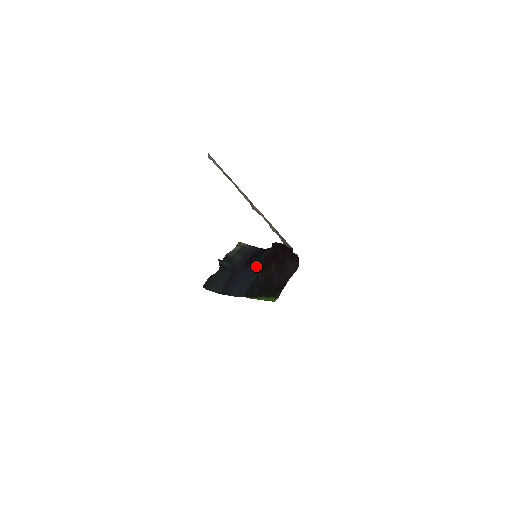
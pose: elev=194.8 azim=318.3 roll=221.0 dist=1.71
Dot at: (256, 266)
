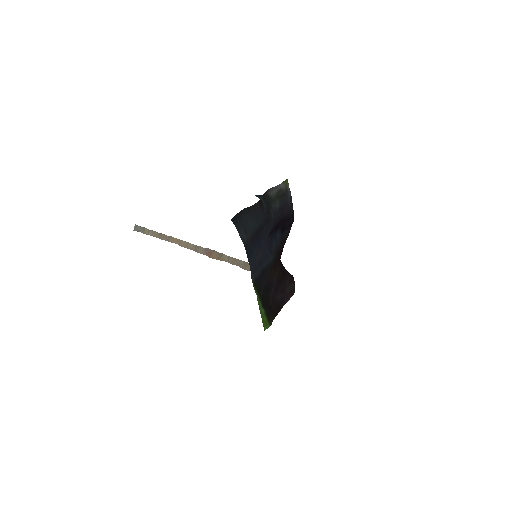
Dot at: (276, 243)
